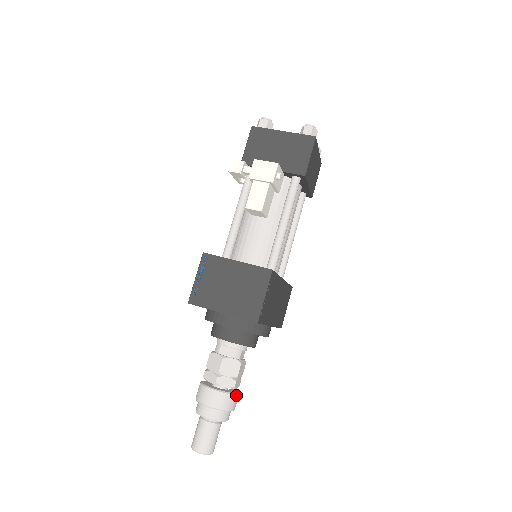
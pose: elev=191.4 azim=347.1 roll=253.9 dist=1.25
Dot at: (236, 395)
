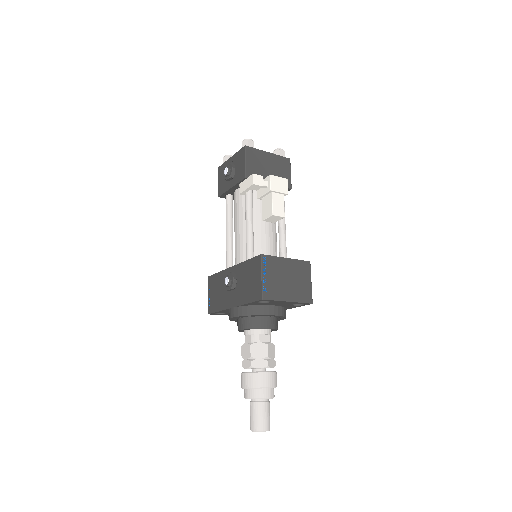
Dot at: occluded
